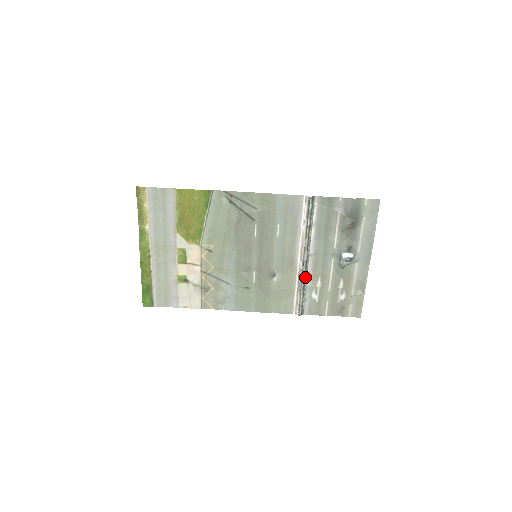
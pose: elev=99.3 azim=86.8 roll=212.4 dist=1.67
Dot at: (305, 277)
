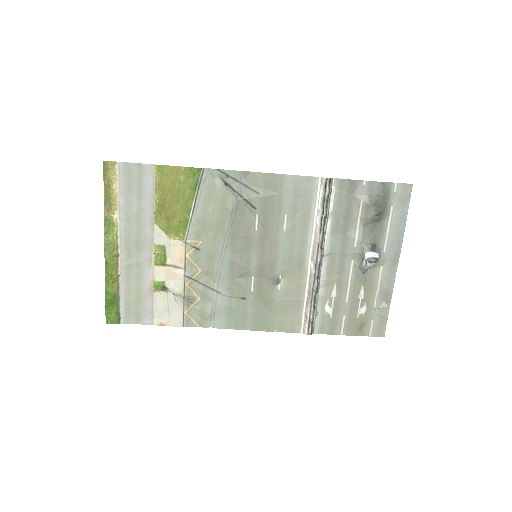
Dot at: (317, 284)
